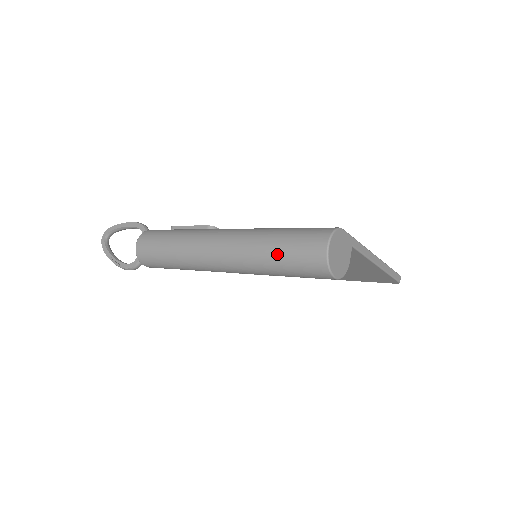
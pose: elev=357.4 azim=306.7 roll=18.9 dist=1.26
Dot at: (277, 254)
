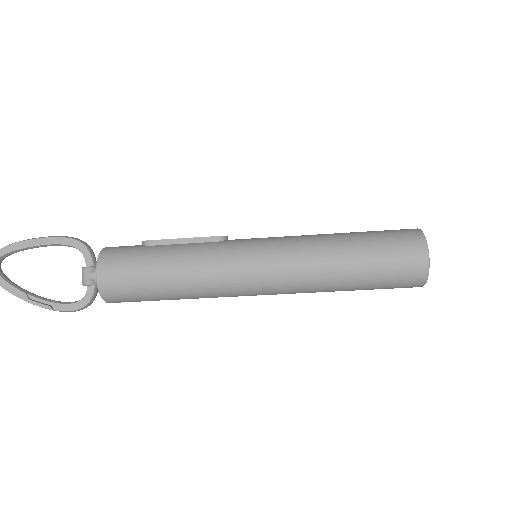
Dot at: (360, 272)
